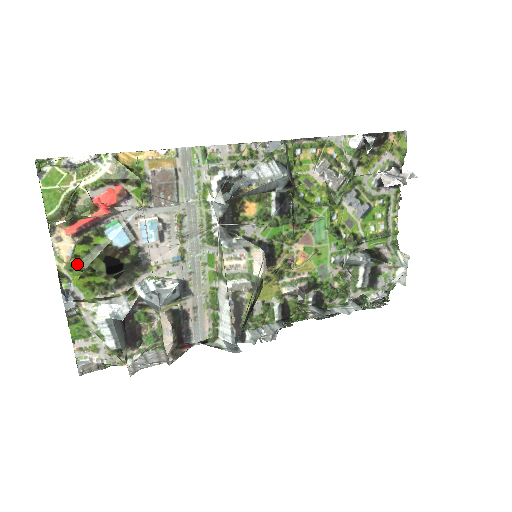
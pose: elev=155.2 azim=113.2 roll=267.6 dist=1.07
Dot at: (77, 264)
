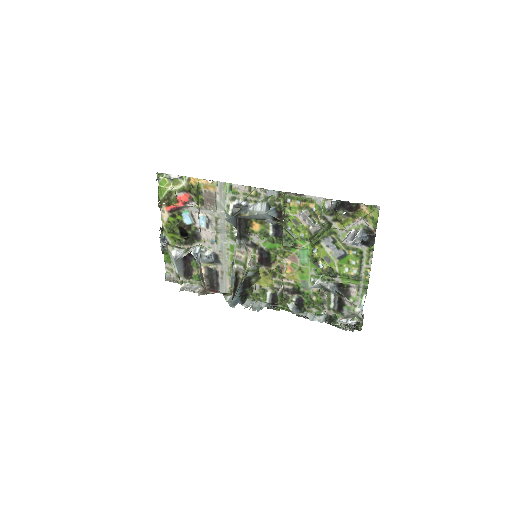
Dot at: (169, 226)
